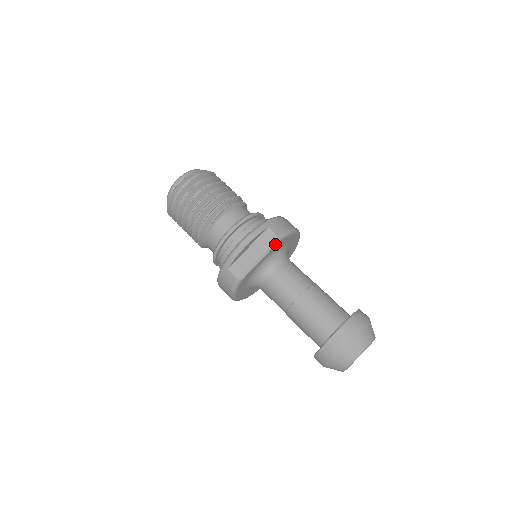
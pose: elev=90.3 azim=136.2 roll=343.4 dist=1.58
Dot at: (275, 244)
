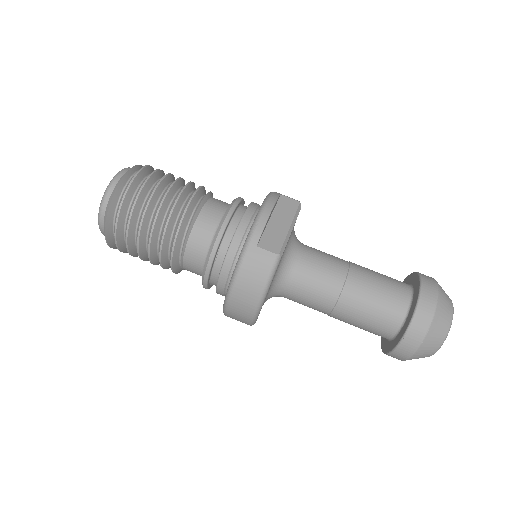
Dot at: (299, 210)
